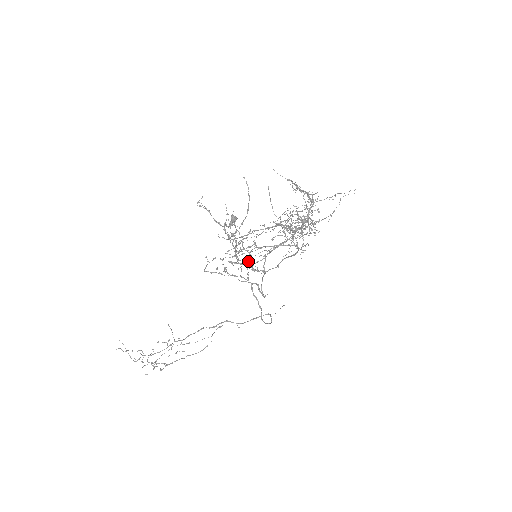
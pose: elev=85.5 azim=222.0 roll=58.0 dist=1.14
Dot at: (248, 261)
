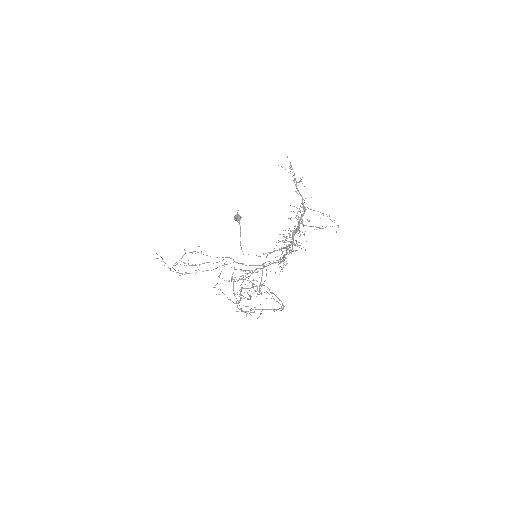
Dot at: occluded
